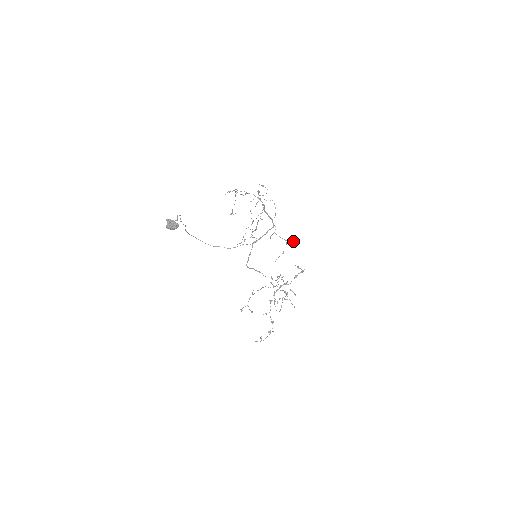
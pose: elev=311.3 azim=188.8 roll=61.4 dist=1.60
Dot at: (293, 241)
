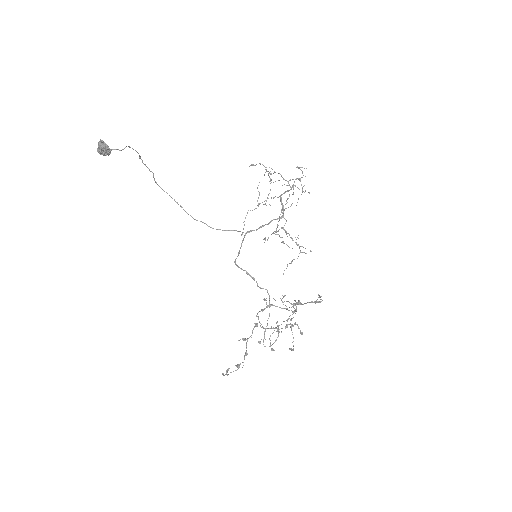
Dot at: occluded
